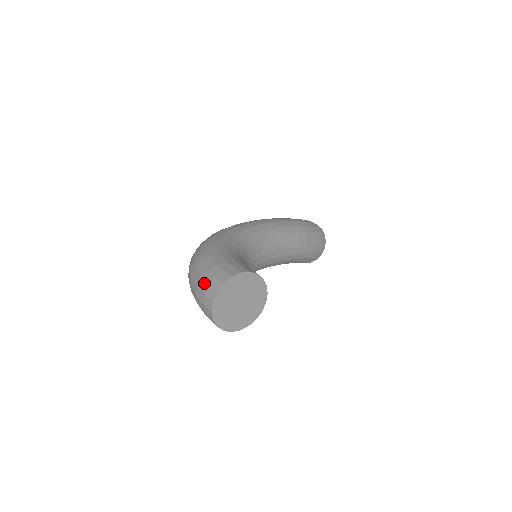
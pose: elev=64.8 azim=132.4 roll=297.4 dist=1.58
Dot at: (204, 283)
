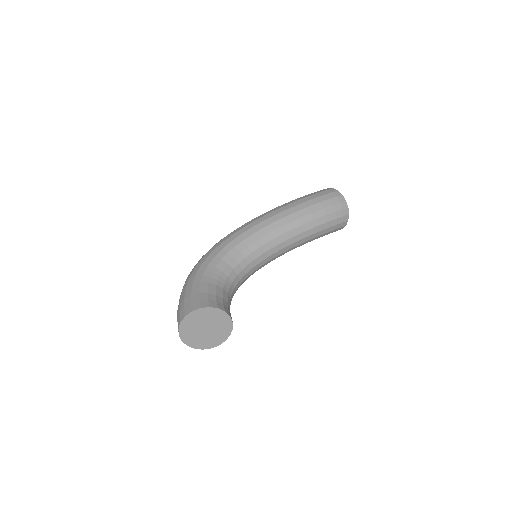
Dot at: (177, 317)
